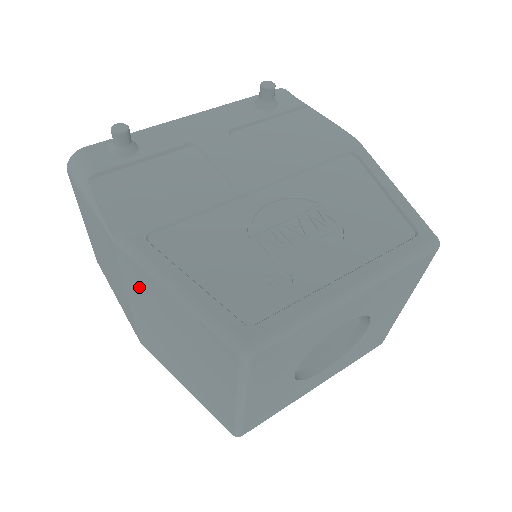
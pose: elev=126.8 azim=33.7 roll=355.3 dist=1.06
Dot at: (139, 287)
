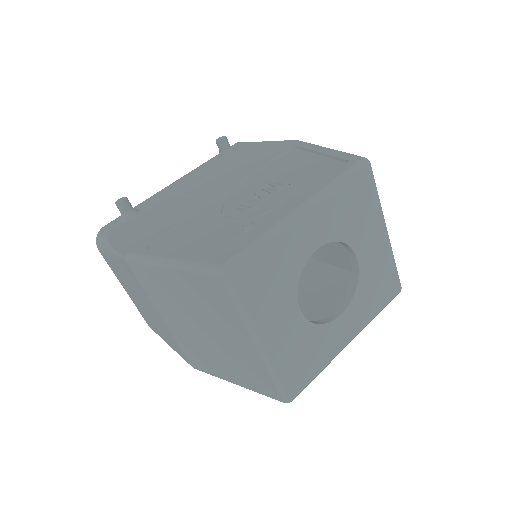
Dot at: (157, 291)
